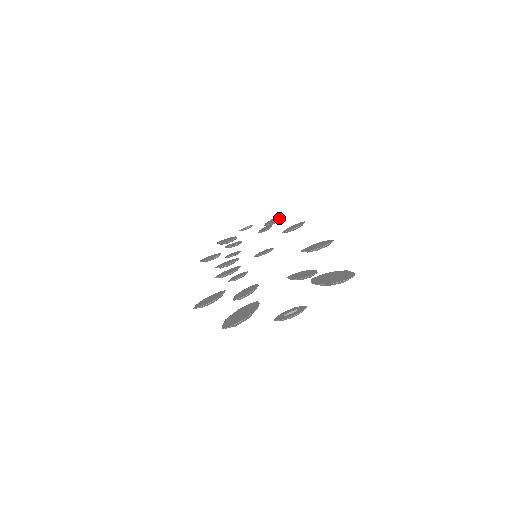
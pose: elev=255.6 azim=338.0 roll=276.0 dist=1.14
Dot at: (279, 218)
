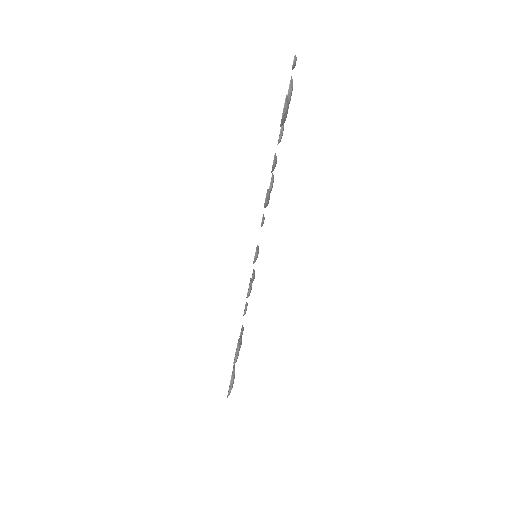
Dot at: occluded
